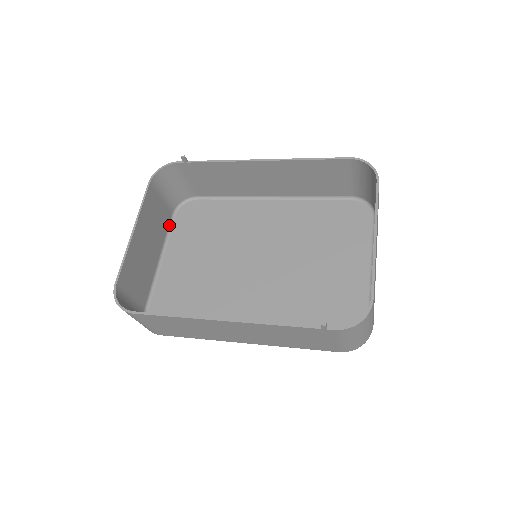
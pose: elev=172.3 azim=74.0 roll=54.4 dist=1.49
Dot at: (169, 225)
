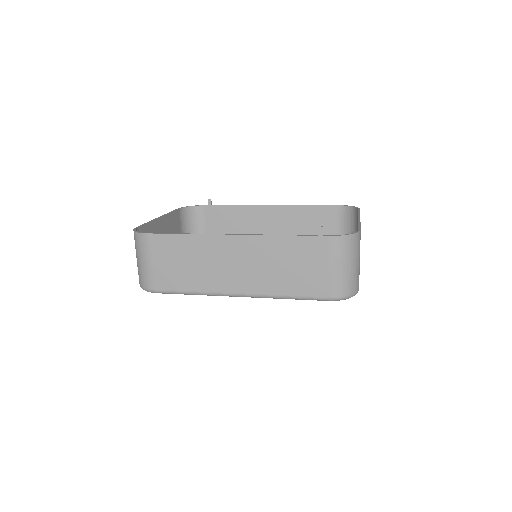
Dot at: occluded
